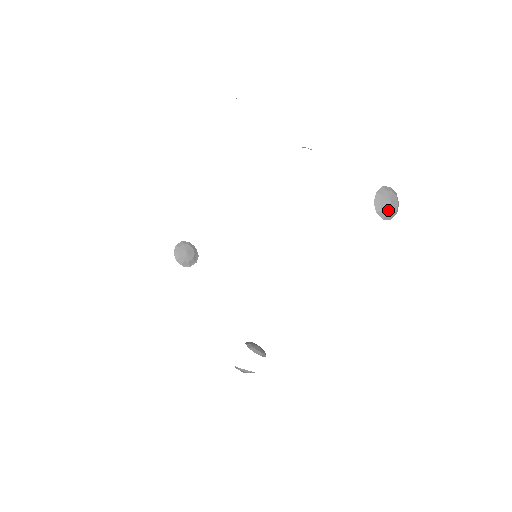
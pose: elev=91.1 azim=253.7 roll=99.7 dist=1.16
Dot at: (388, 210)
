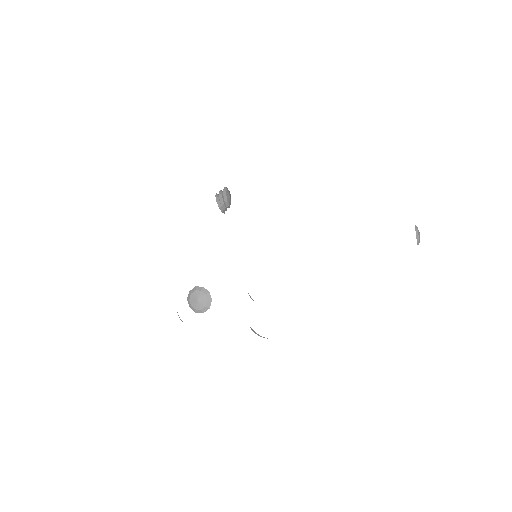
Dot at: (419, 235)
